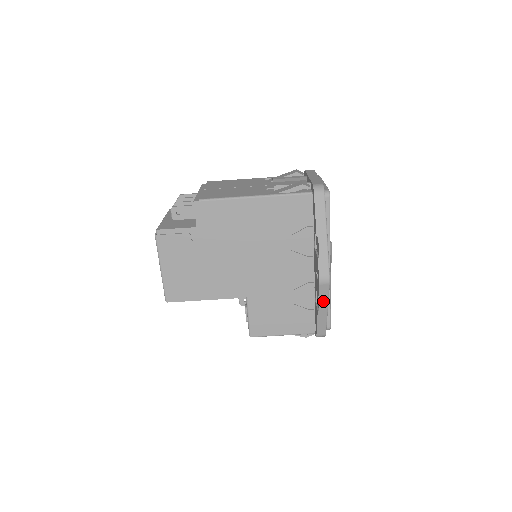
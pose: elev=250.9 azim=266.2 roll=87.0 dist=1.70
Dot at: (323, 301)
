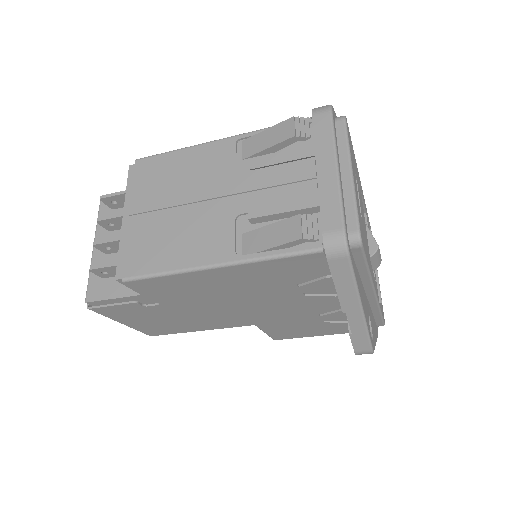
Dot at: occluded
